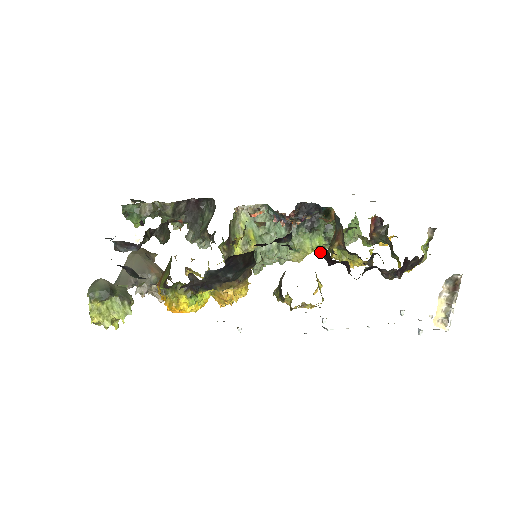
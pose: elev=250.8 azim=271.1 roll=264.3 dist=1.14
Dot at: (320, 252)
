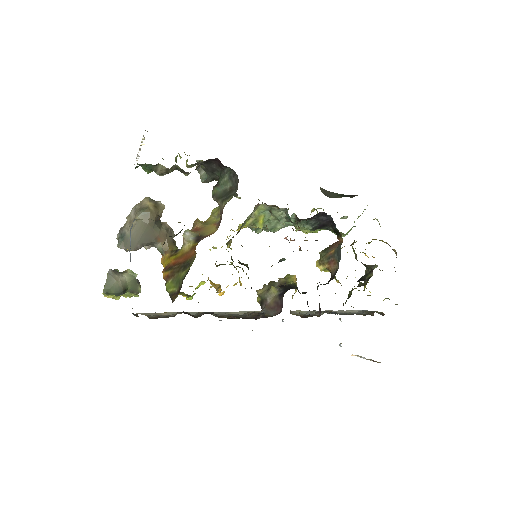
Dot at: occluded
